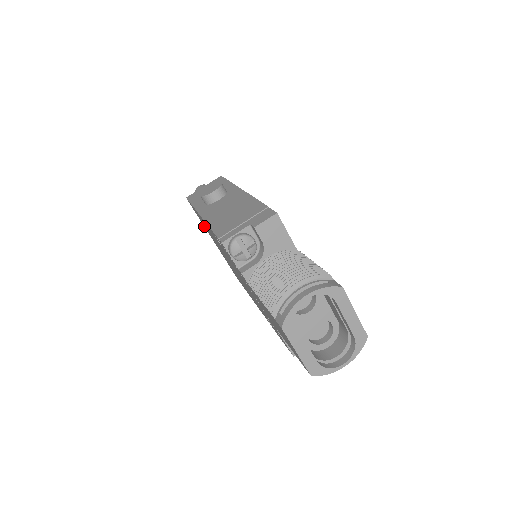
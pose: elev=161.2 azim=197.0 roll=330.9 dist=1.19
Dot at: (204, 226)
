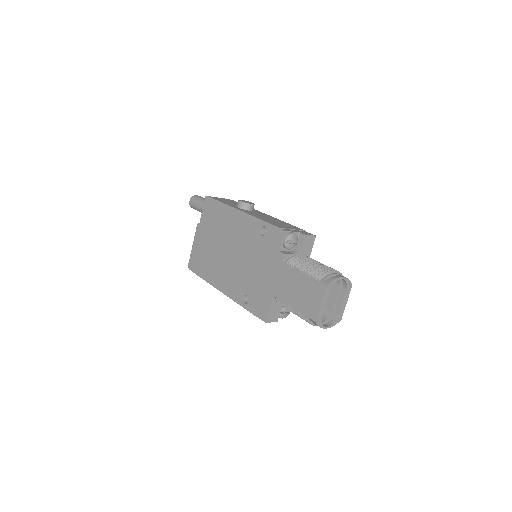
Dot at: (204, 221)
